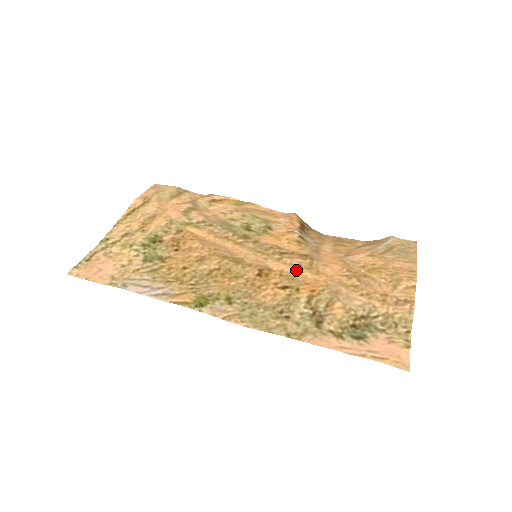
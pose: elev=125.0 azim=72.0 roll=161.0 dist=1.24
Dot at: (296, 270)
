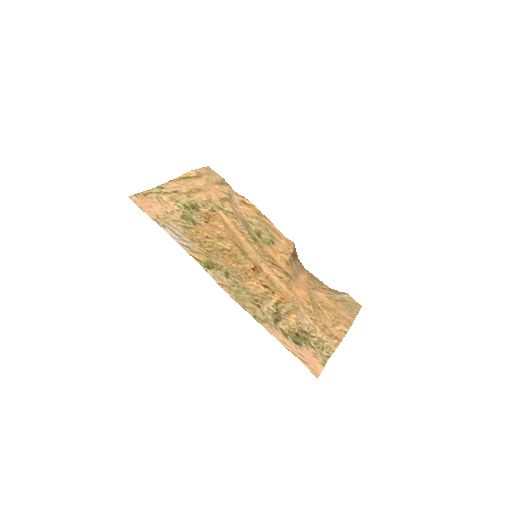
Dot at: (278, 280)
